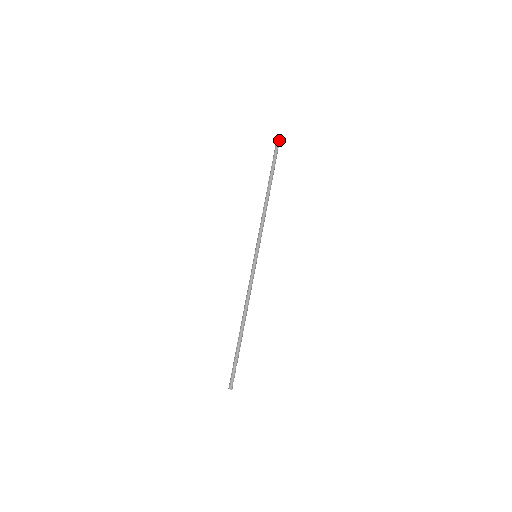
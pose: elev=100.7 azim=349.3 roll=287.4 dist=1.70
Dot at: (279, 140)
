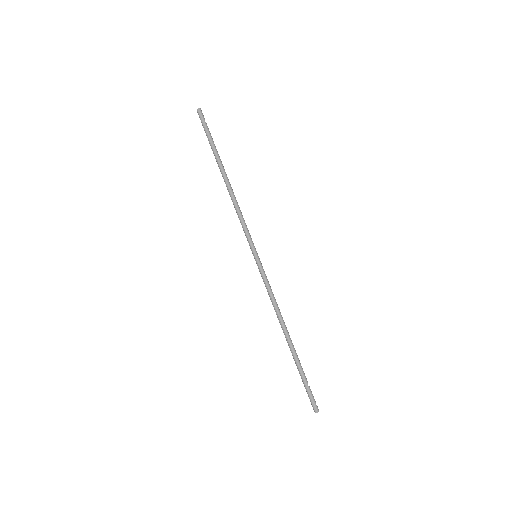
Dot at: (202, 113)
